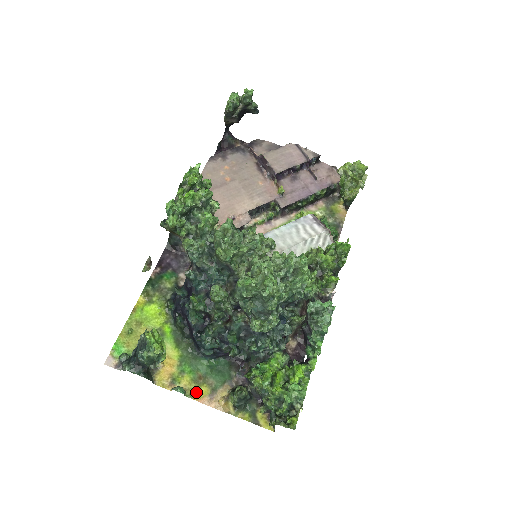
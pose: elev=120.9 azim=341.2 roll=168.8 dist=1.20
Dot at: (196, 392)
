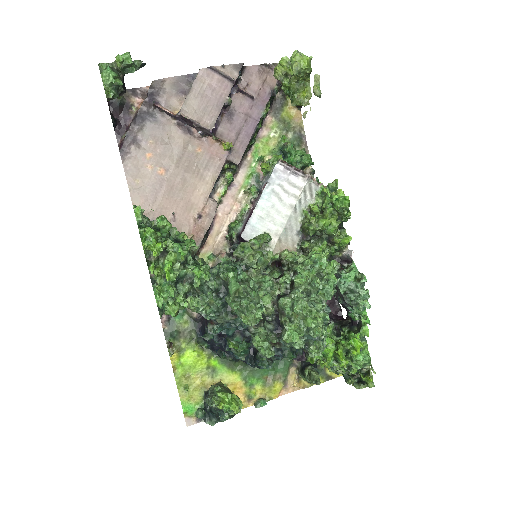
Dot at: (272, 392)
